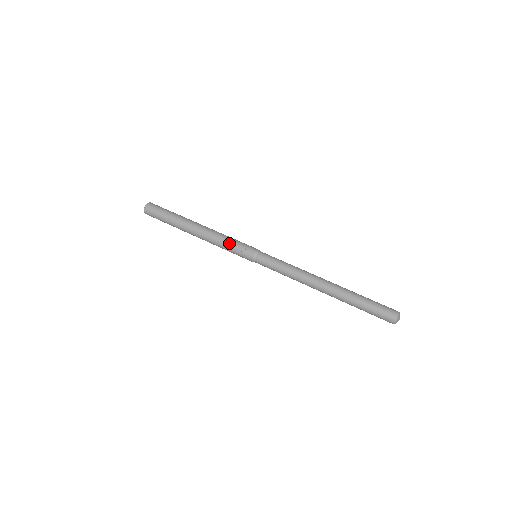
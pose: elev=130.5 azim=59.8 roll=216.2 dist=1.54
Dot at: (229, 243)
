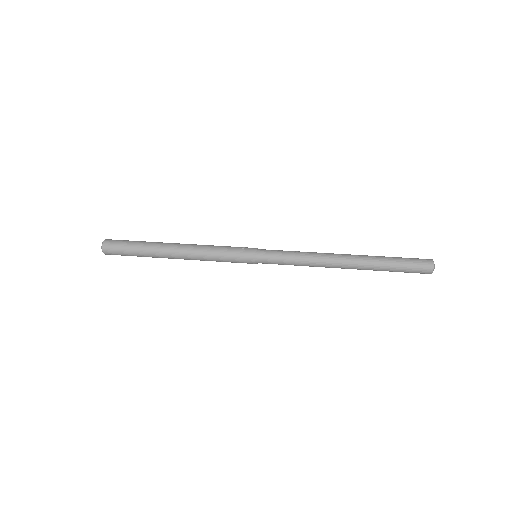
Dot at: (223, 246)
